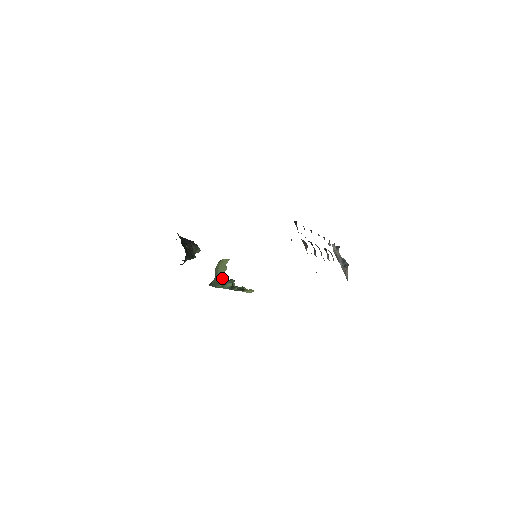
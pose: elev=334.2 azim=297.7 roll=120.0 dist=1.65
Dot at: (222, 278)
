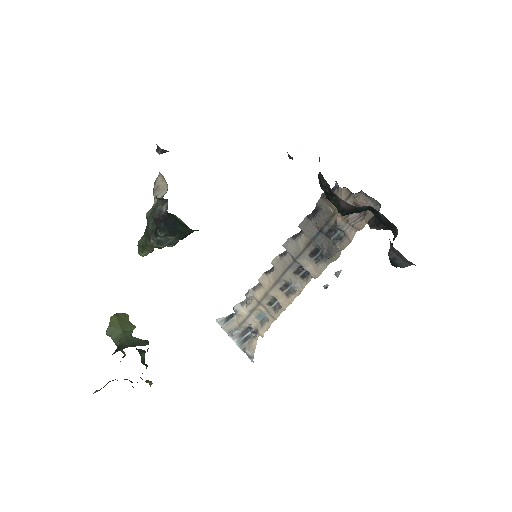
Dot at: occluded
